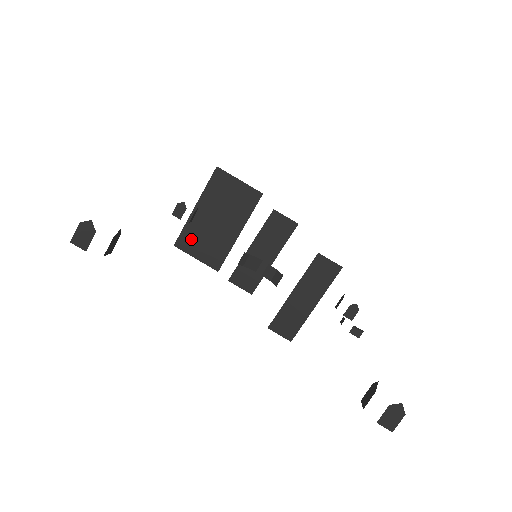
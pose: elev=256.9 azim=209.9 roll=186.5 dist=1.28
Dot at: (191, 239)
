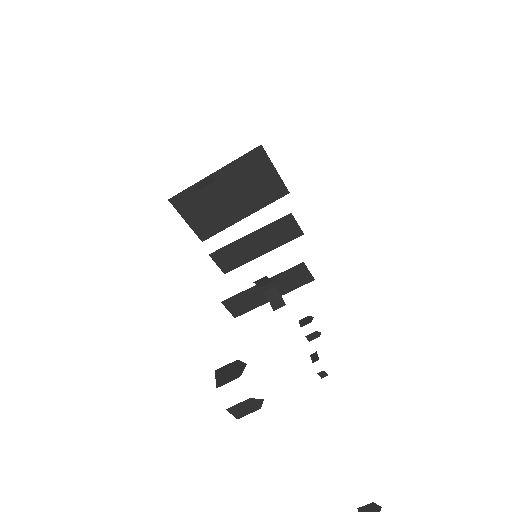
Dot at: (191, 202)
